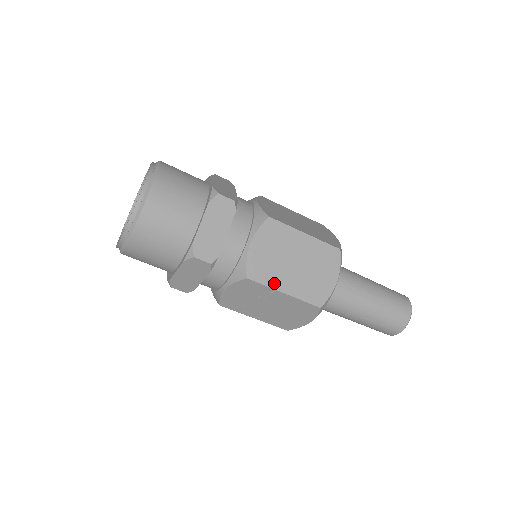
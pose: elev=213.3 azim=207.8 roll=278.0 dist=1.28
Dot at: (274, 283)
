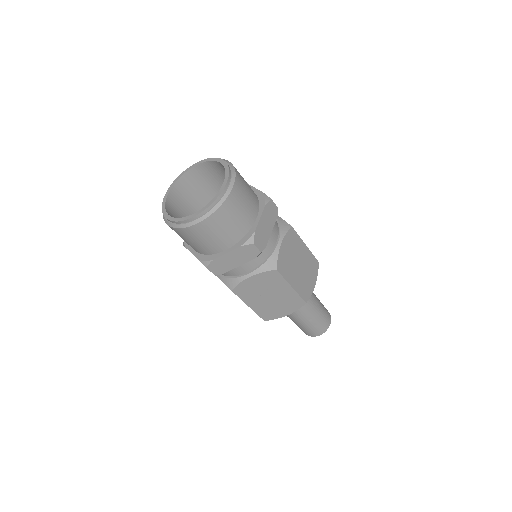
Dot at: (288, 278)
